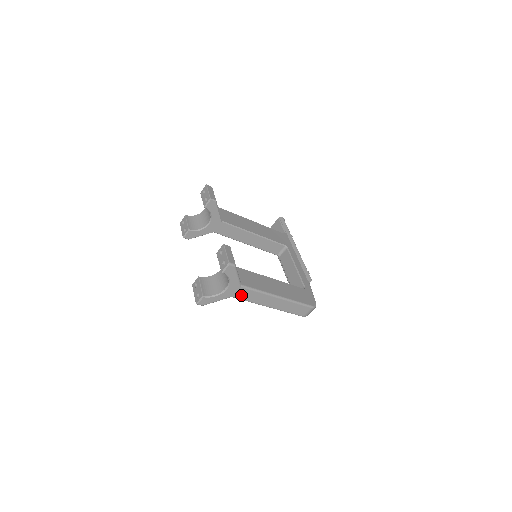
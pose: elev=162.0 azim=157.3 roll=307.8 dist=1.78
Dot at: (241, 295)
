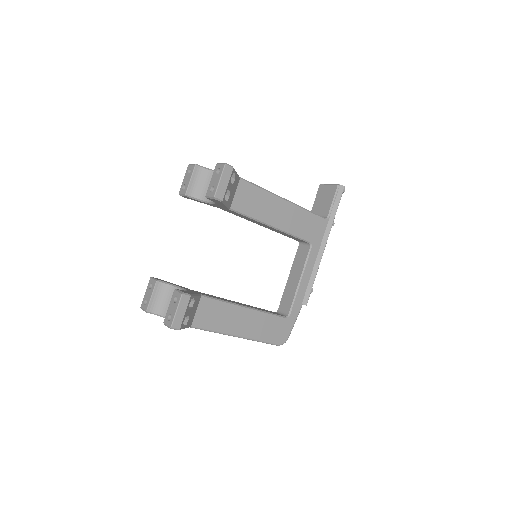
Dot at: occluded
